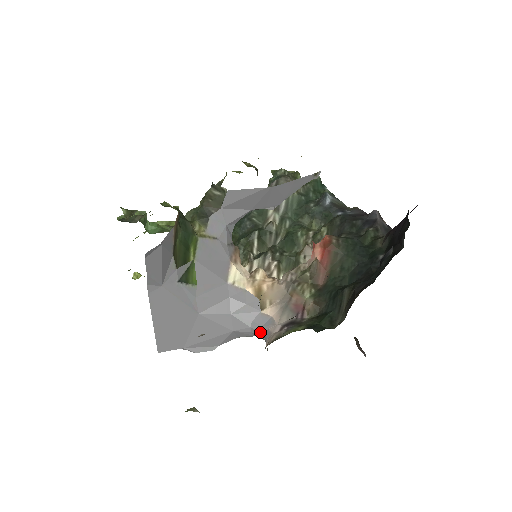
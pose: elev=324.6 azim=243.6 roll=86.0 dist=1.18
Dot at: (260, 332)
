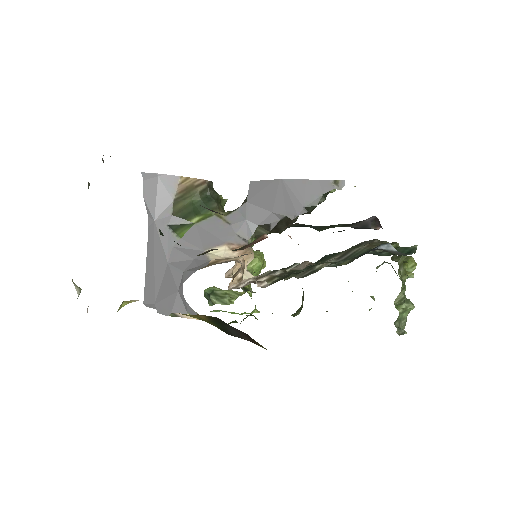
Dot at: occluded
